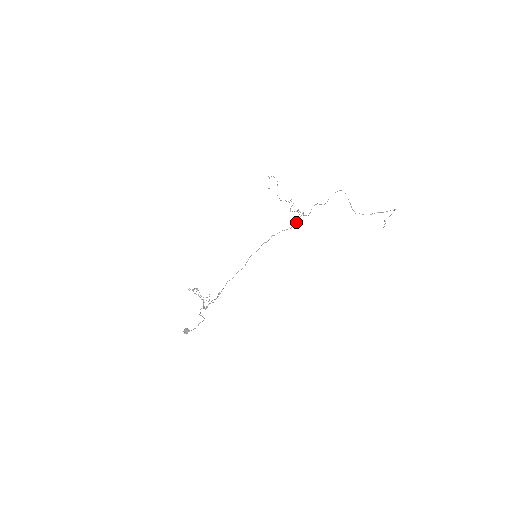
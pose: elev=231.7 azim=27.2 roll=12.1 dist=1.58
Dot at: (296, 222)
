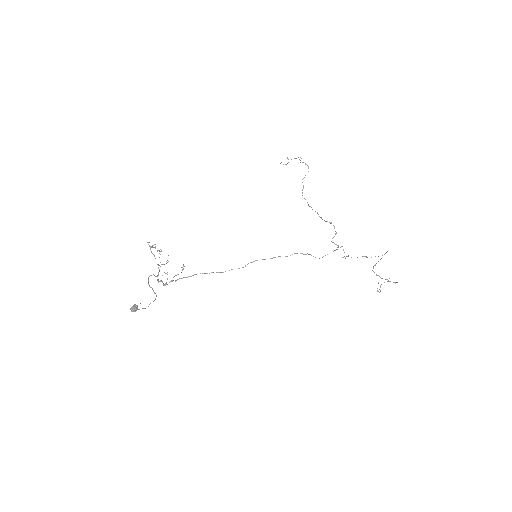
Dot at: (327, 254)
